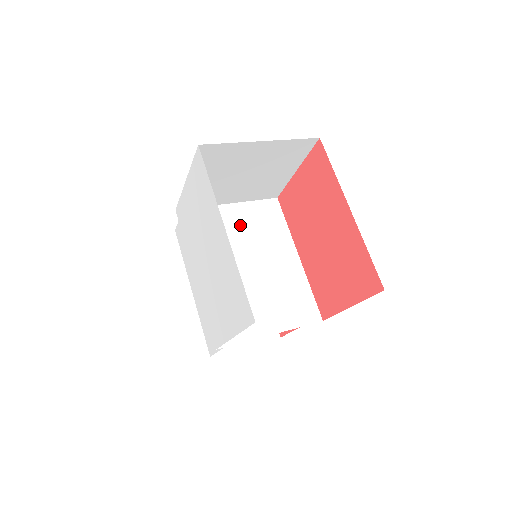
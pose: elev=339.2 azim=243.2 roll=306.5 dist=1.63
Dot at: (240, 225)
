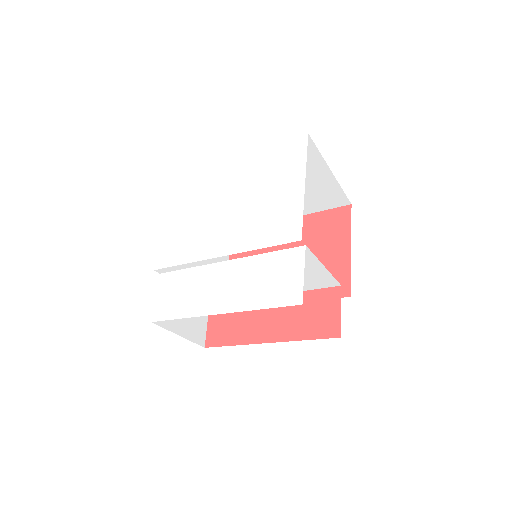
Dot at: occluded
